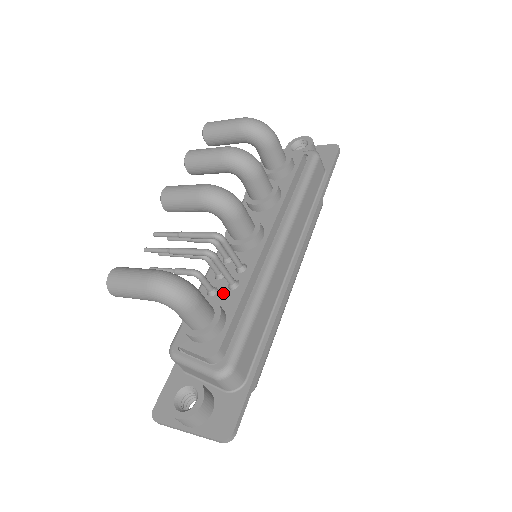
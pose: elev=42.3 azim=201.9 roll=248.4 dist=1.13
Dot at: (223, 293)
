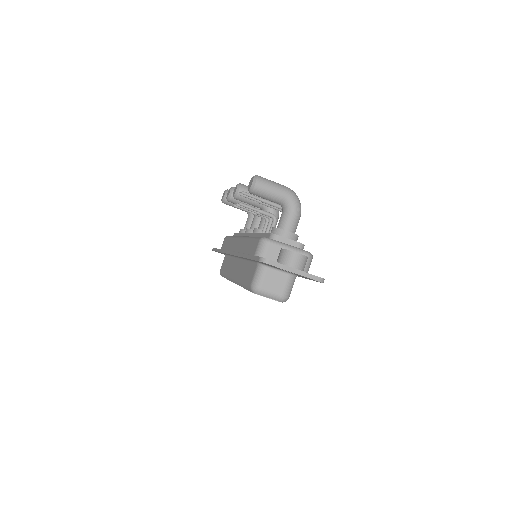
Dot at: occluded
